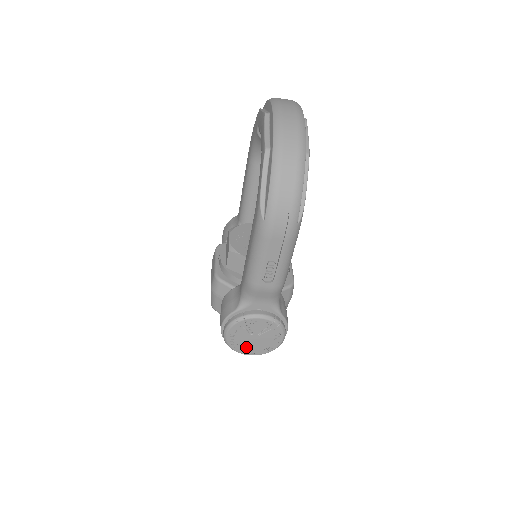
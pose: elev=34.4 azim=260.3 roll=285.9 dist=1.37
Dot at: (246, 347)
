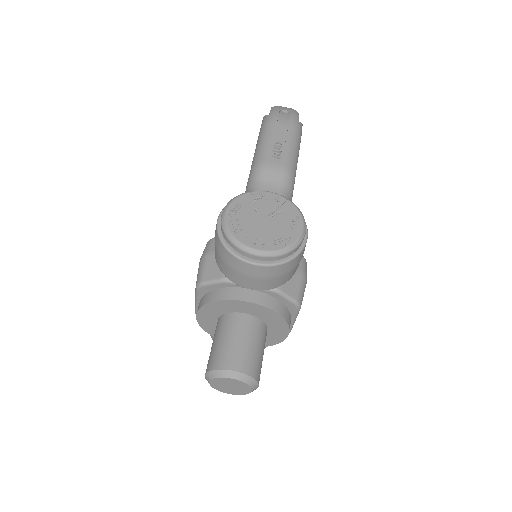
Dot at: (252, 235)
